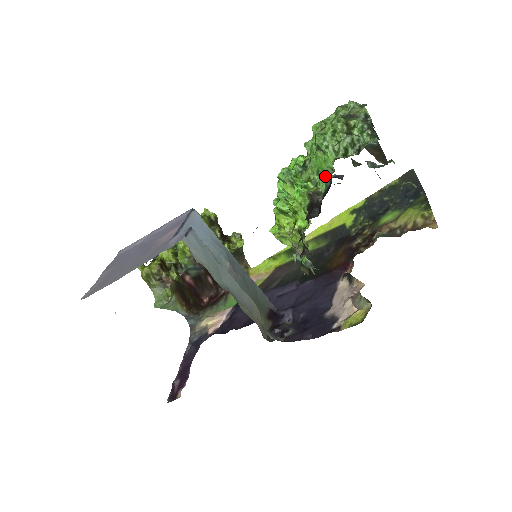
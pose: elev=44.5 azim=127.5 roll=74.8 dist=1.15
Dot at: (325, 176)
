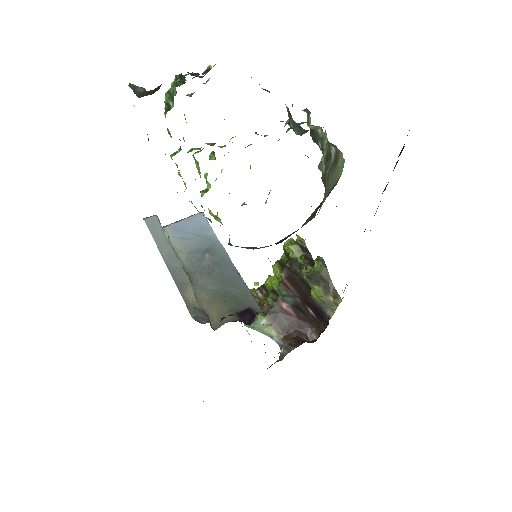
Dot at: (170, 136)
